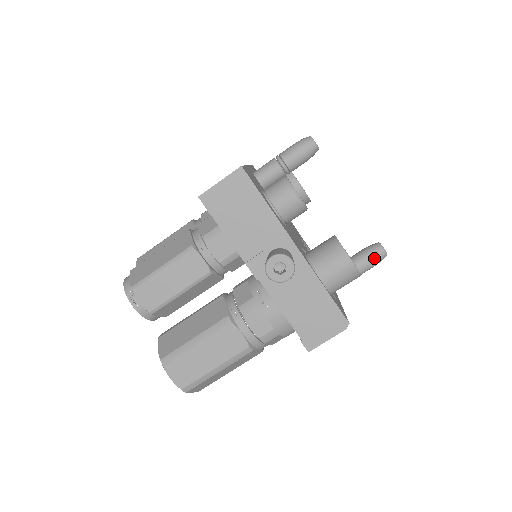
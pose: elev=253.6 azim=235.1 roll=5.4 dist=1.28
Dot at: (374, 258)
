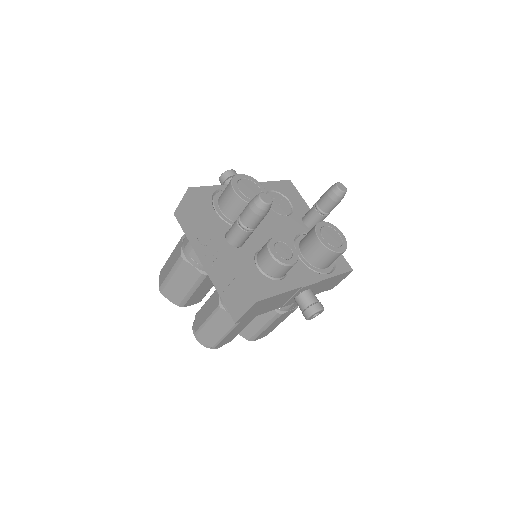
Dot at: (340, 201)
